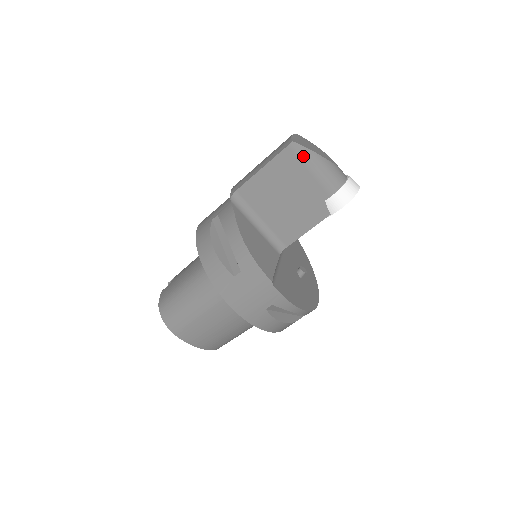
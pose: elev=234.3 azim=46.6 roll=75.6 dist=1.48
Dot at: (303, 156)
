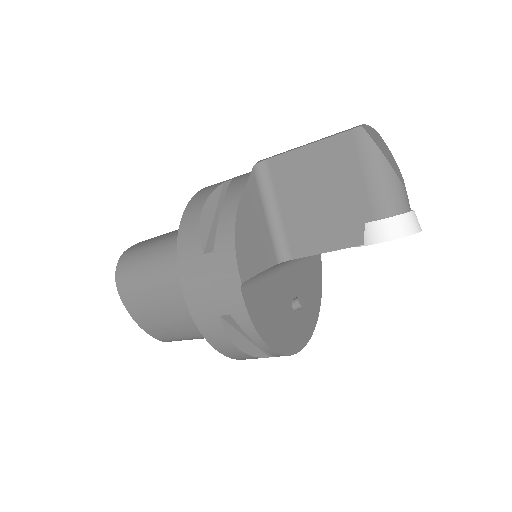
Dot at: (366, 151)
